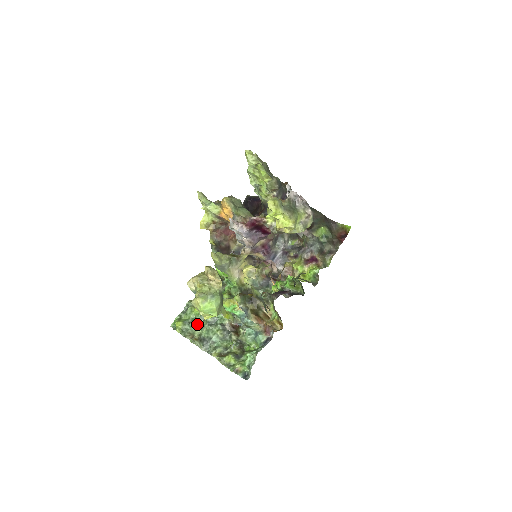
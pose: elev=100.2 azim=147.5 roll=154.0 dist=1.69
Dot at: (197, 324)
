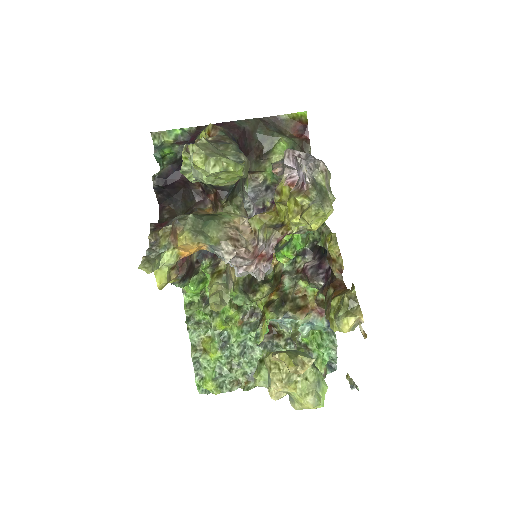
Dot at: (229, 367)
